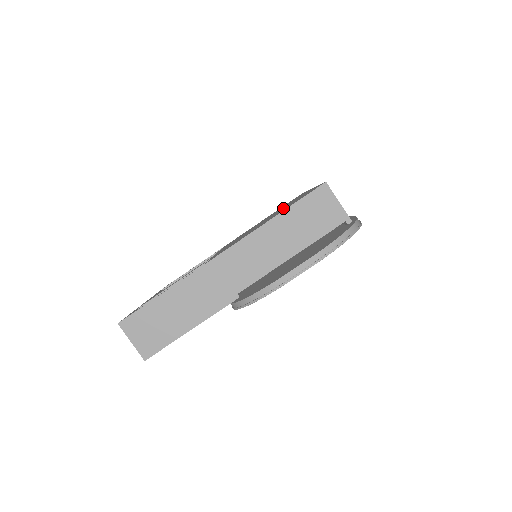
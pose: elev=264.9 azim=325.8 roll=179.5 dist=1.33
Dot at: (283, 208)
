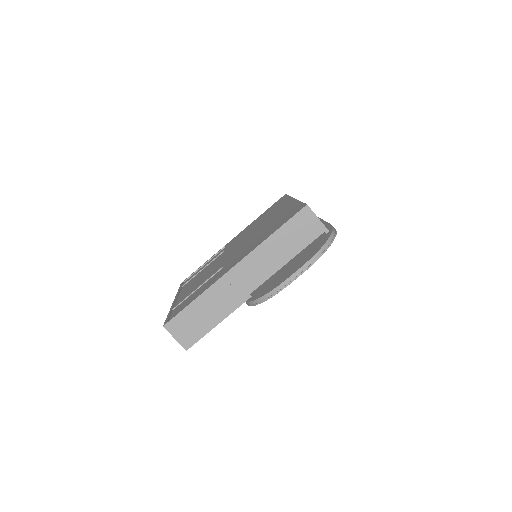
Dot at: (274, 219)
